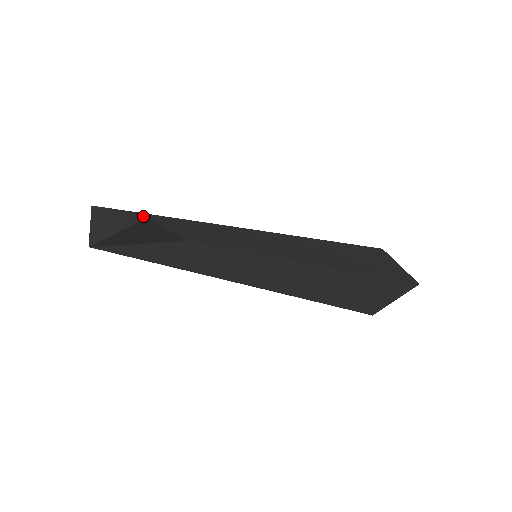
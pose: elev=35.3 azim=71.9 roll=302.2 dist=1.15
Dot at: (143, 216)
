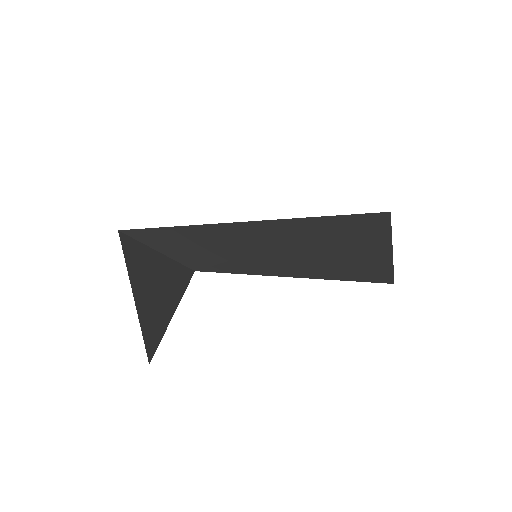
Dot at: (160, 235)
